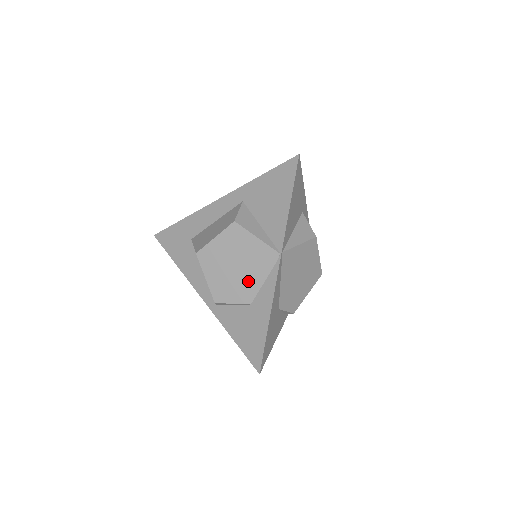
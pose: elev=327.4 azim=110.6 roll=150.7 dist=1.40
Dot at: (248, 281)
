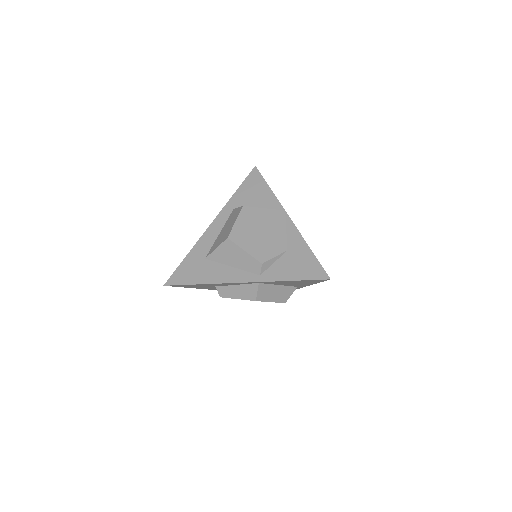
Dot at: (275, 236)
